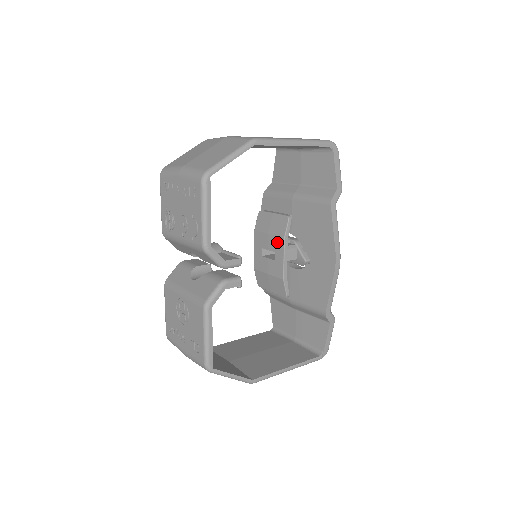
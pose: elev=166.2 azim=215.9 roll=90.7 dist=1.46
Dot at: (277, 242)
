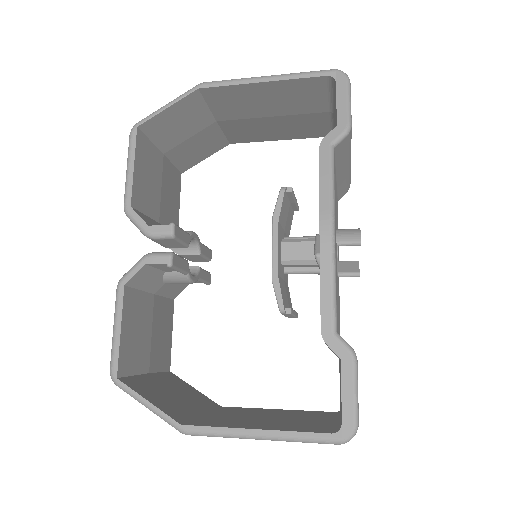
Dot at: occluded
